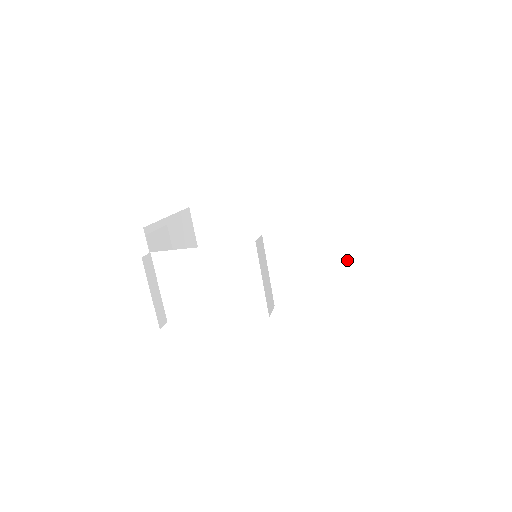
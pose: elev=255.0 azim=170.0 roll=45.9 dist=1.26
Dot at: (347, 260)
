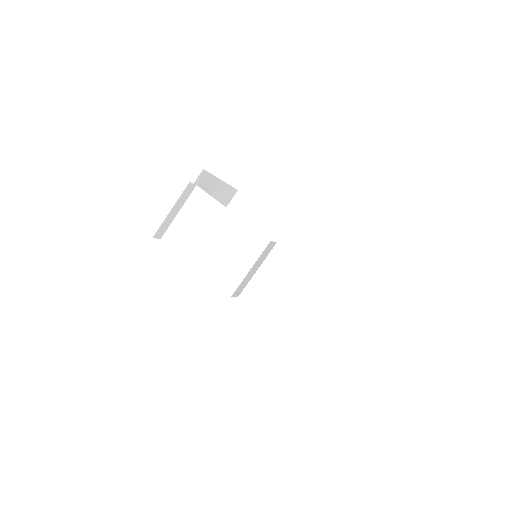
Dot at: (314, 309)
